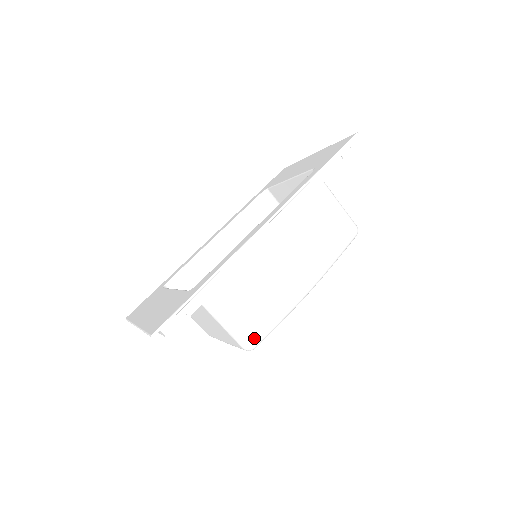
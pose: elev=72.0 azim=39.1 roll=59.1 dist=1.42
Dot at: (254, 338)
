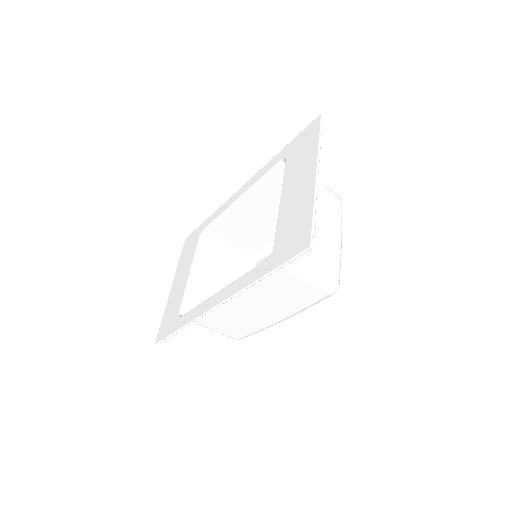
Dot at: (237, 338)
